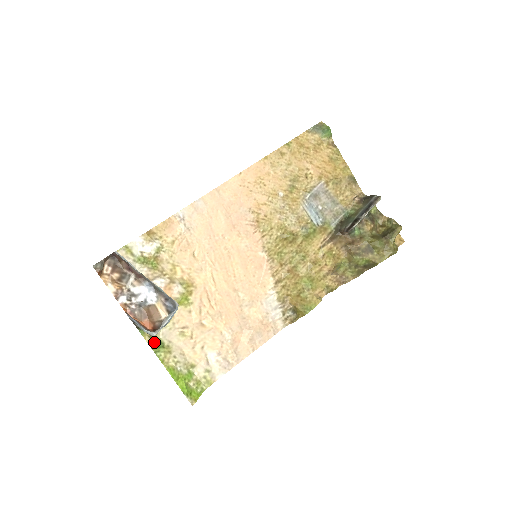
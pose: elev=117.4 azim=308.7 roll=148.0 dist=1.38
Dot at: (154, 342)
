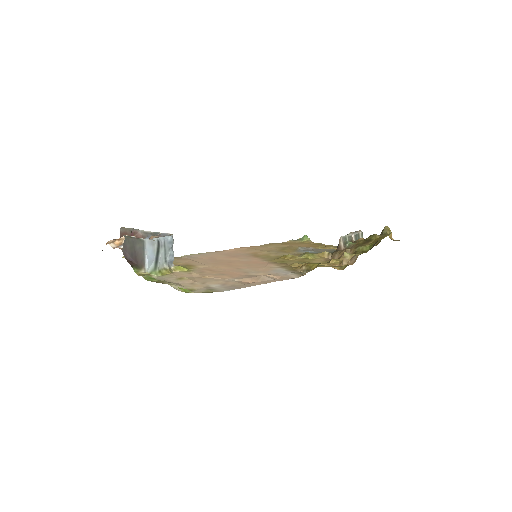
Dot at: (147, 276)
